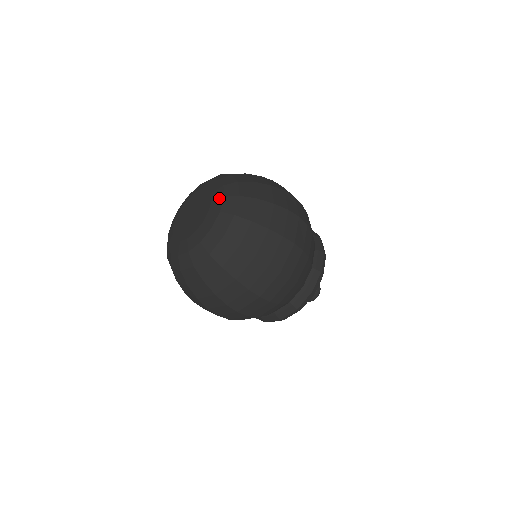
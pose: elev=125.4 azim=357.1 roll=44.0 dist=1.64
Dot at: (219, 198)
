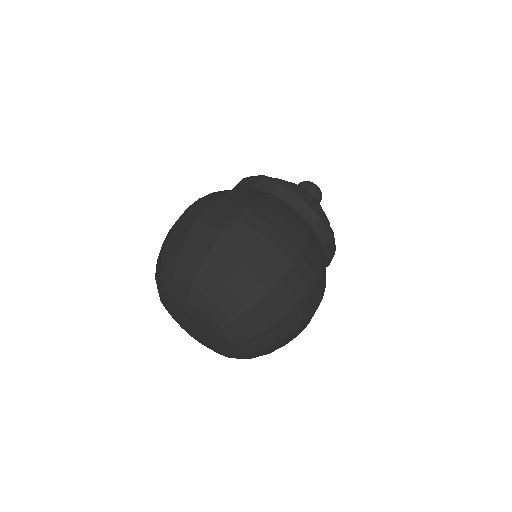
Dot at: (201, 317)
